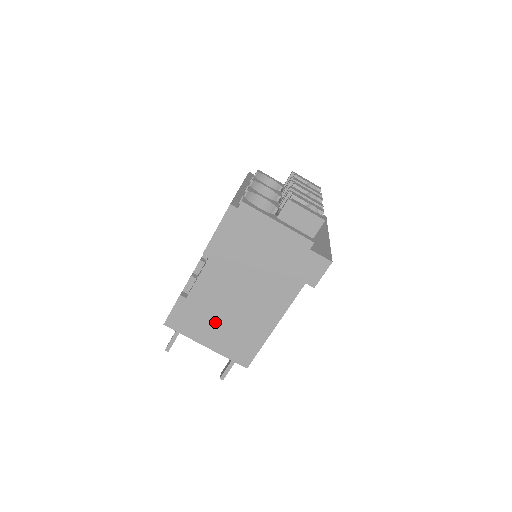
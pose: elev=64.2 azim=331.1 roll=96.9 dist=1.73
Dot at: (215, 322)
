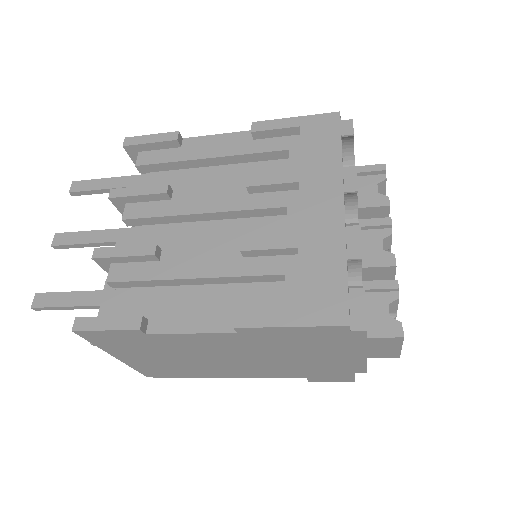
Dot at: (158, 355)
